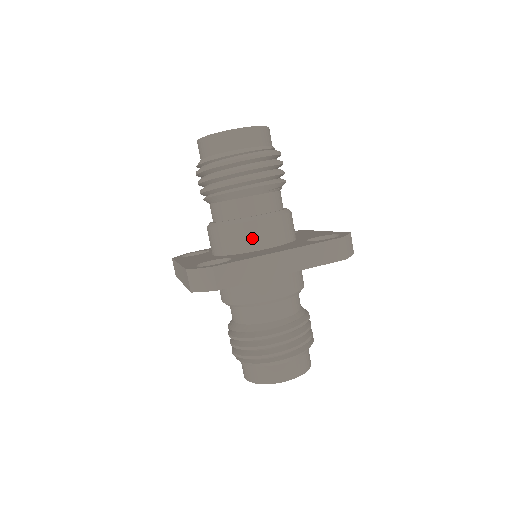
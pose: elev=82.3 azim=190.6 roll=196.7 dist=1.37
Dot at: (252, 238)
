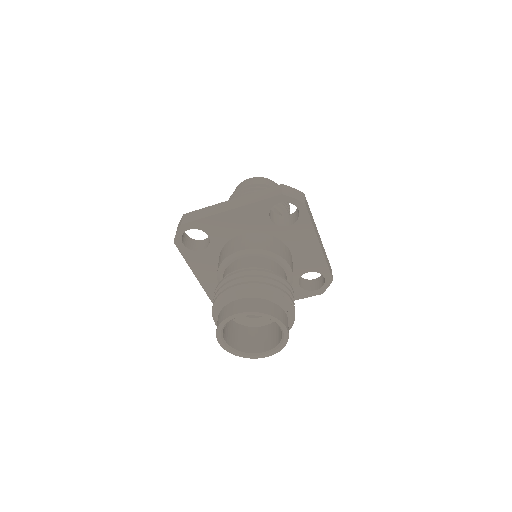
Dot at: occluded
